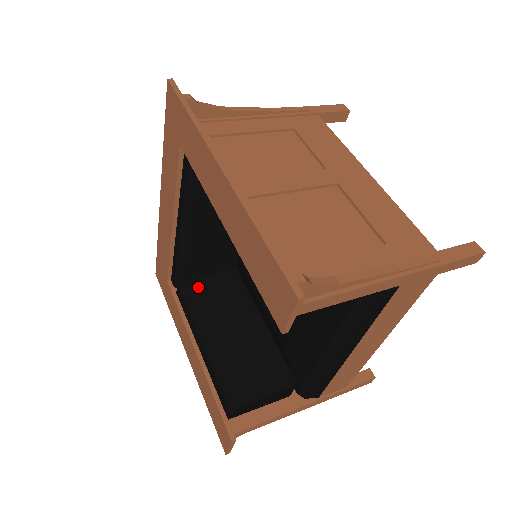
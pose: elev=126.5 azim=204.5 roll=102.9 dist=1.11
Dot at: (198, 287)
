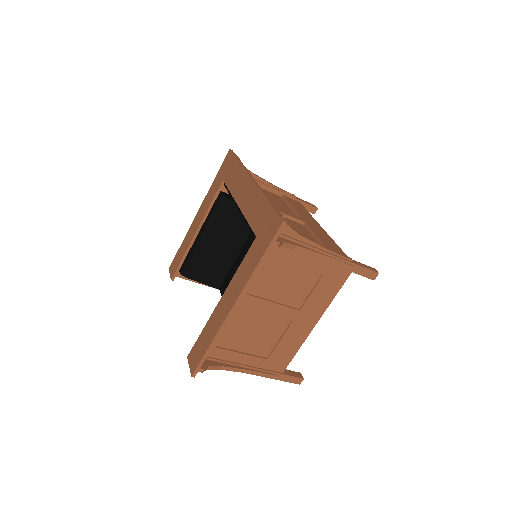
Dot at: (231, 207)
